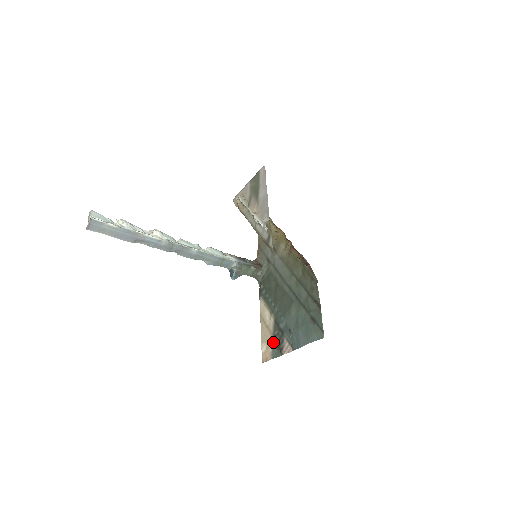
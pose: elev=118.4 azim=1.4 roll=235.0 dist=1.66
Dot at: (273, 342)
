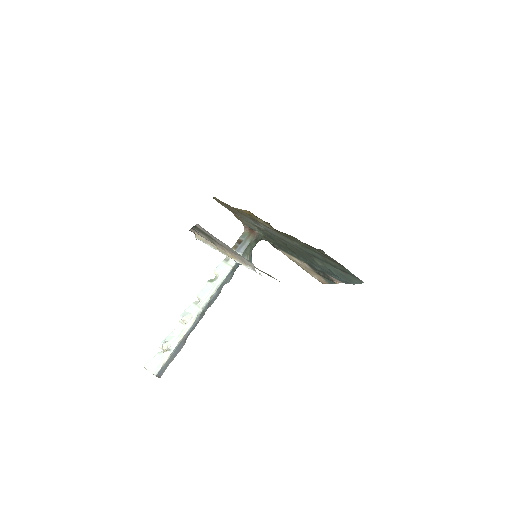
Dot at: (320, 276)
